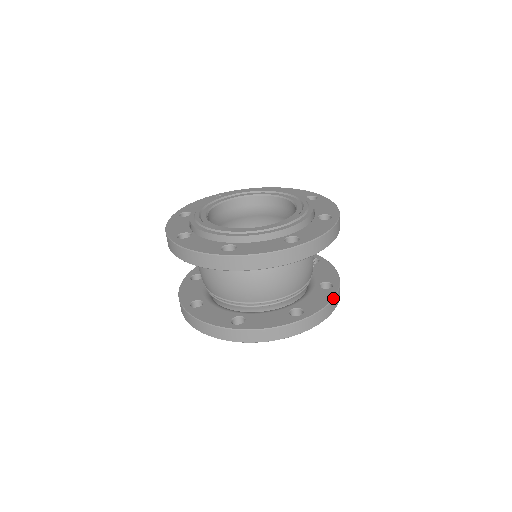
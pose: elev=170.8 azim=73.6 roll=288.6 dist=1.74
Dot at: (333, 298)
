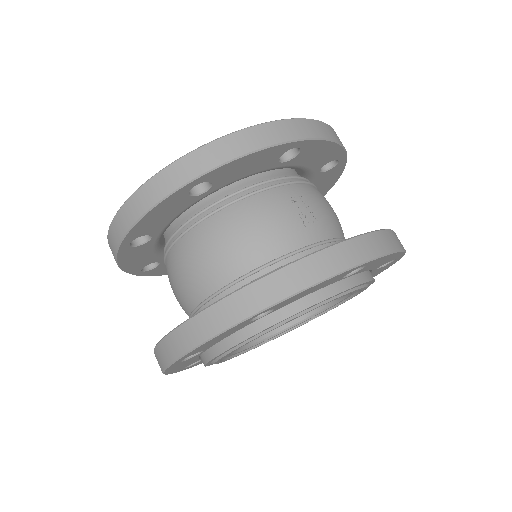
Dot at: (321, 249)
